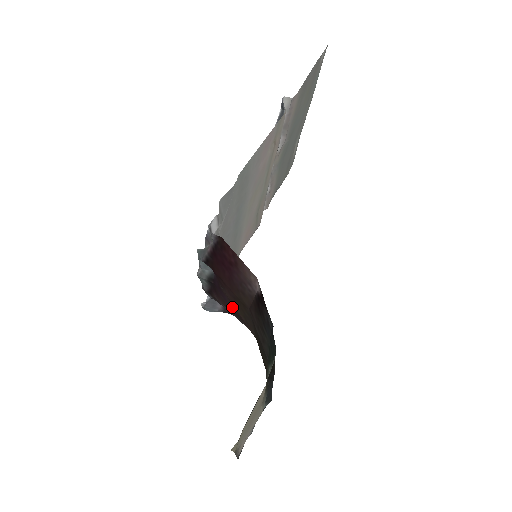
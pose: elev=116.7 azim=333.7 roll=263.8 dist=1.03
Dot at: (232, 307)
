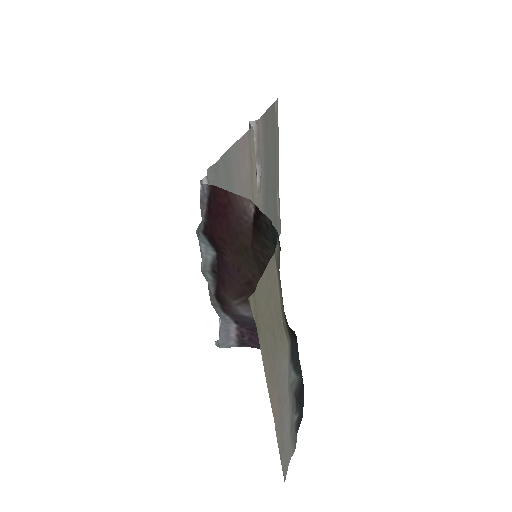
Dot at: (238, 277)
